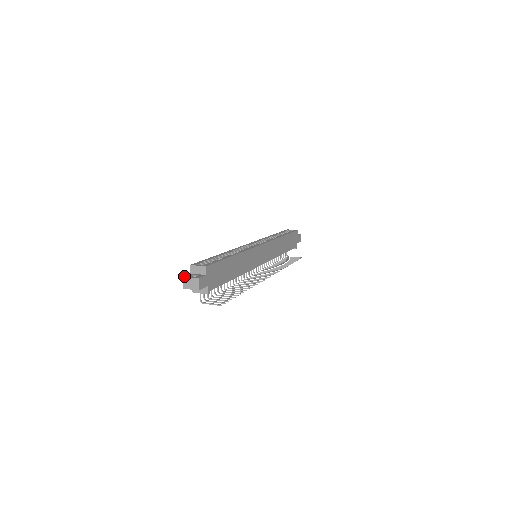
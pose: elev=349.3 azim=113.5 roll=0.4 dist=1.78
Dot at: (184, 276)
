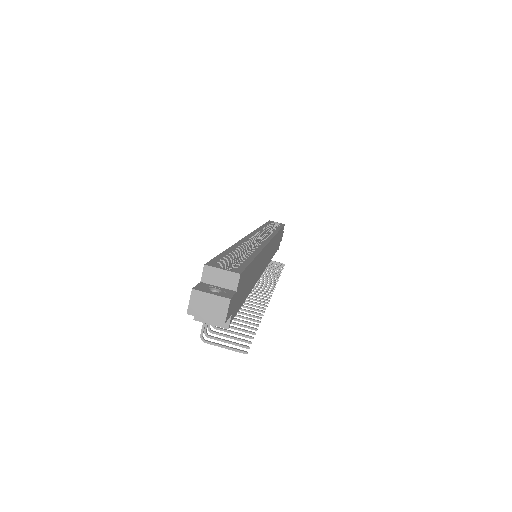
Dot at: (195, 288)
